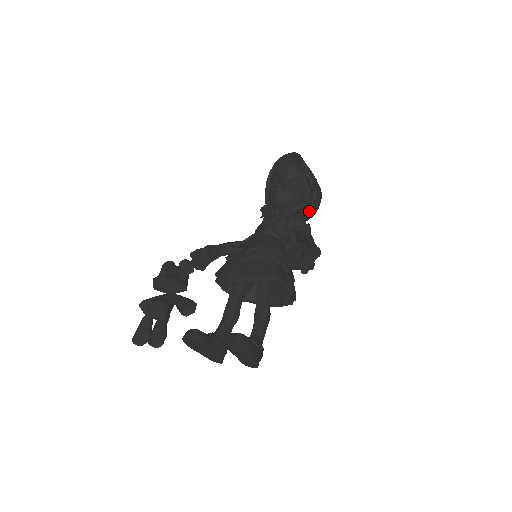
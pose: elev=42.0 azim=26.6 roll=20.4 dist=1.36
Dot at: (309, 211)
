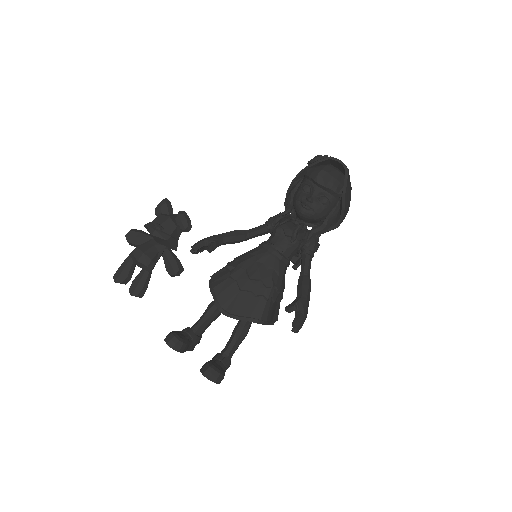
Dot at: occluded
